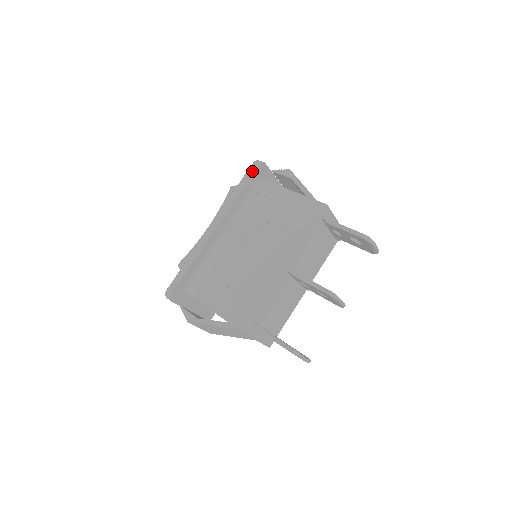
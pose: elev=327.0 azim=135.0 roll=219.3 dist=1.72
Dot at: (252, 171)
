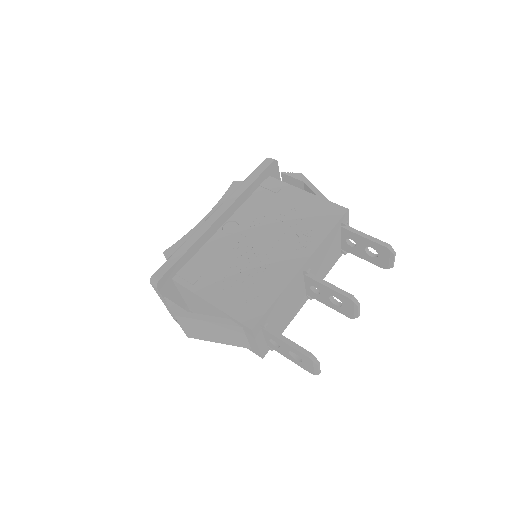
Dot at: (265, 166)
